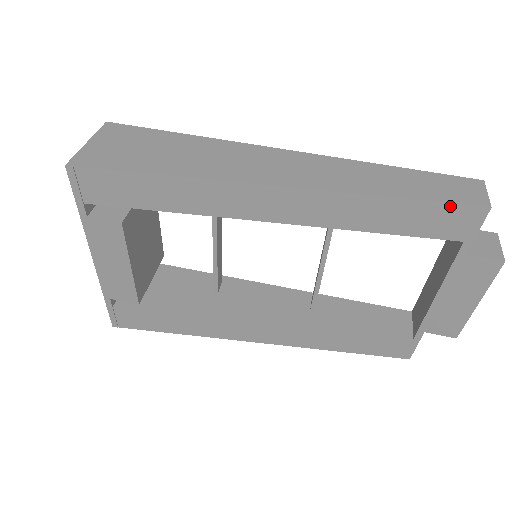
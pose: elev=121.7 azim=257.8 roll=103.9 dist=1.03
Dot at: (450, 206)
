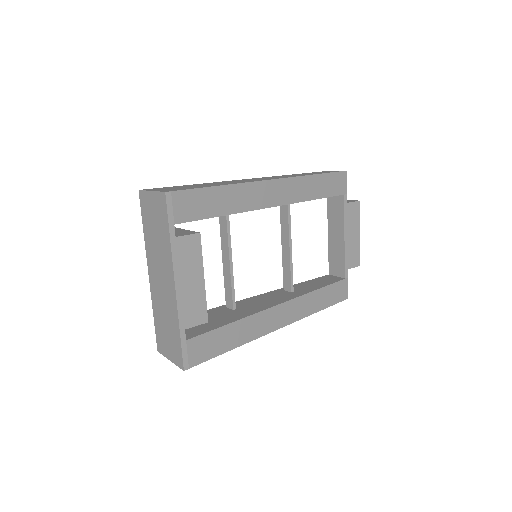
Dot at: (335, 174)
